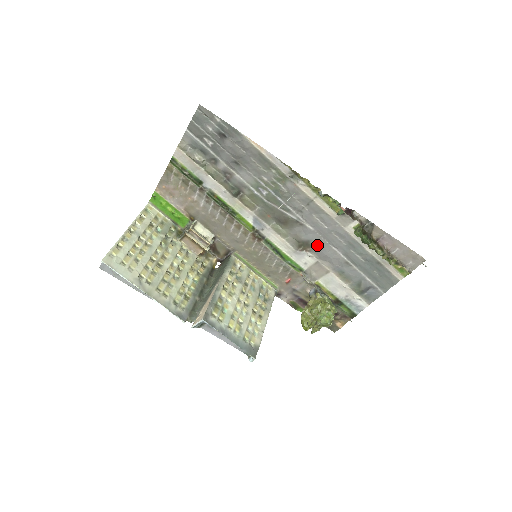
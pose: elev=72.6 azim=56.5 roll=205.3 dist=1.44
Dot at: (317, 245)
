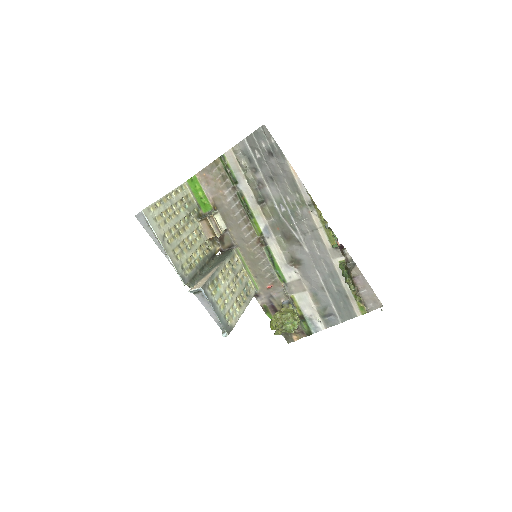
Dot at: (306, 265)
